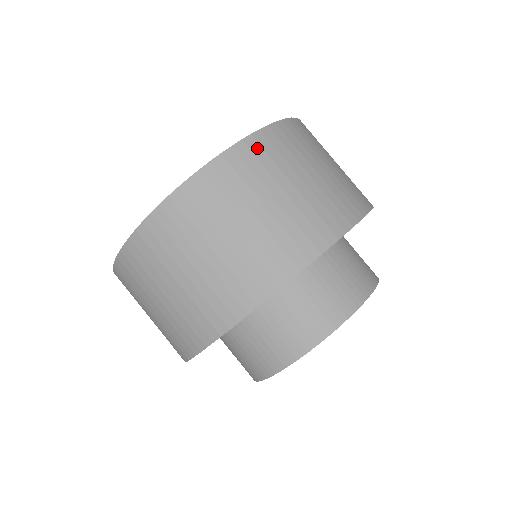
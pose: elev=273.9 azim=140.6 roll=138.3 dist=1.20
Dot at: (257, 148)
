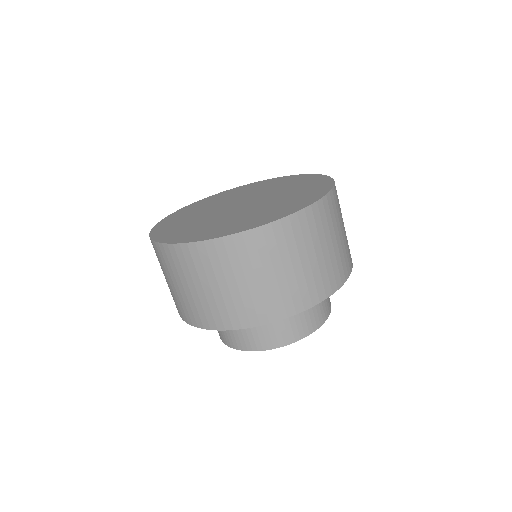
Dot at: (279, 231)
